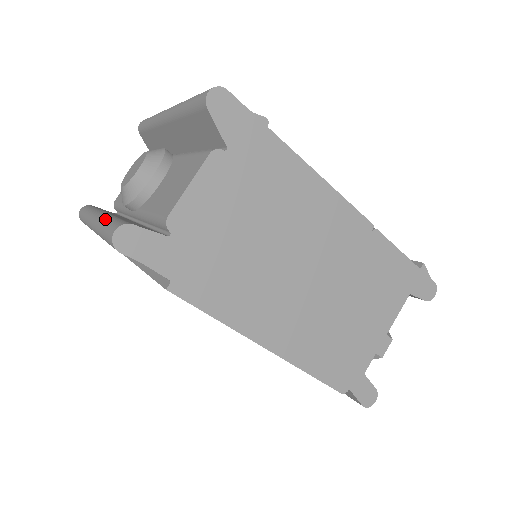
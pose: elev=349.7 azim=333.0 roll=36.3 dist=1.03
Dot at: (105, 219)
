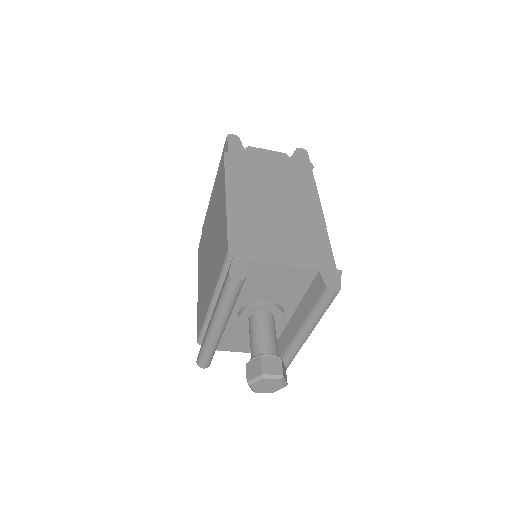
Dot at: occluded
